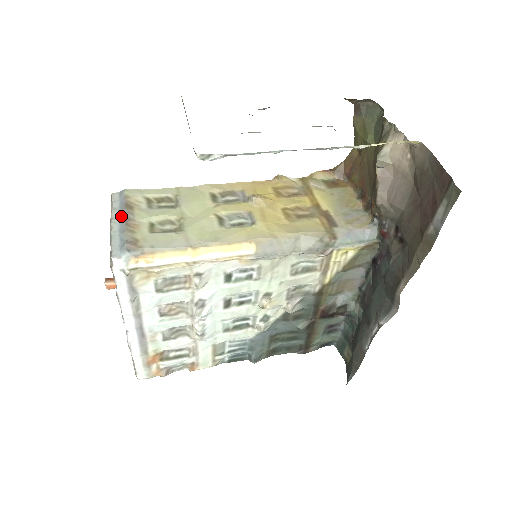
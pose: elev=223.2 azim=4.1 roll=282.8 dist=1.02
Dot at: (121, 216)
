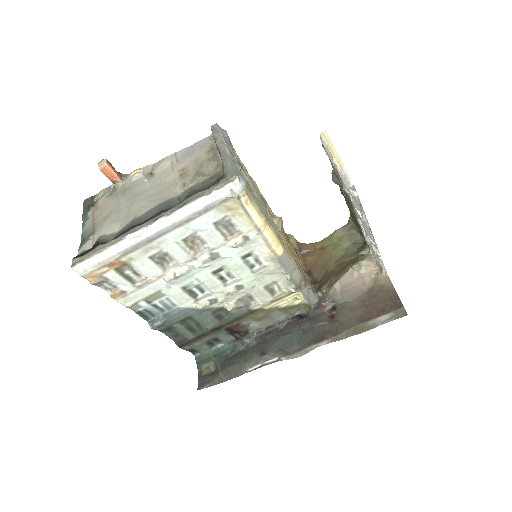
Dot at: (230, 150)
